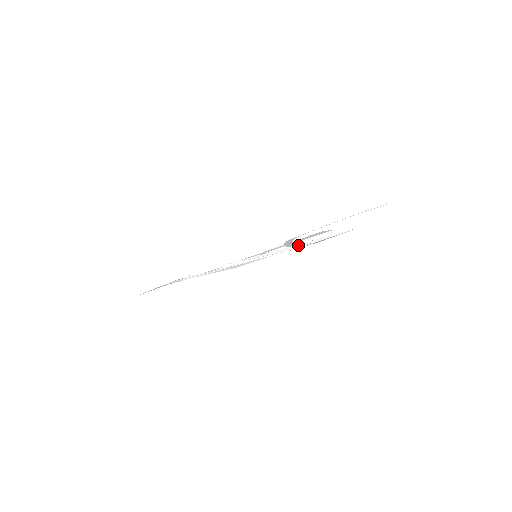
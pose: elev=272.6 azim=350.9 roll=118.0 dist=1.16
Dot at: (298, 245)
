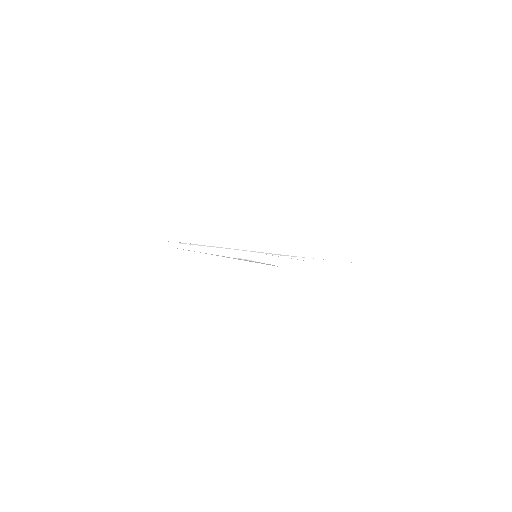
Dot at: (320, 260)
